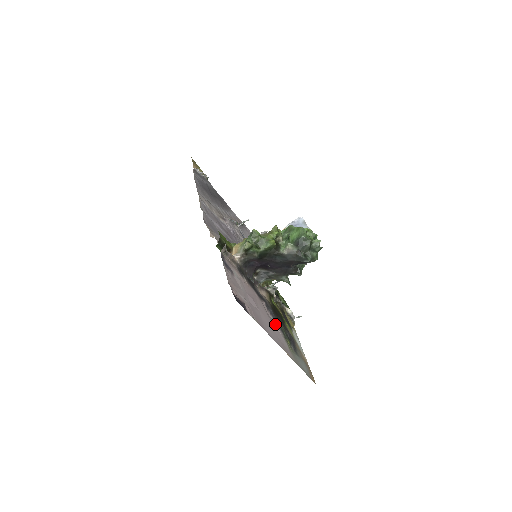
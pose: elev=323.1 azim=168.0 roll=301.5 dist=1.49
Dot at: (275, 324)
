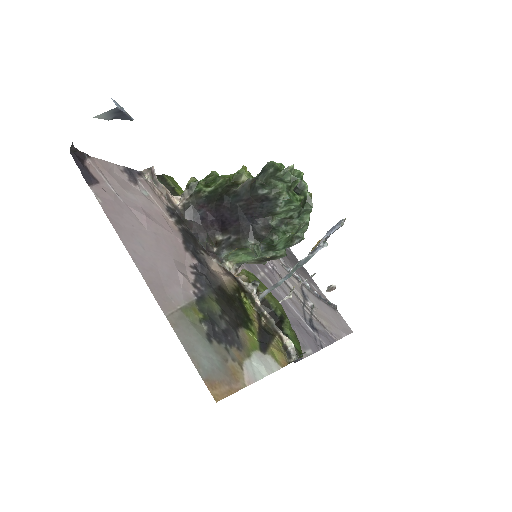
Dot at: (181, 274)
